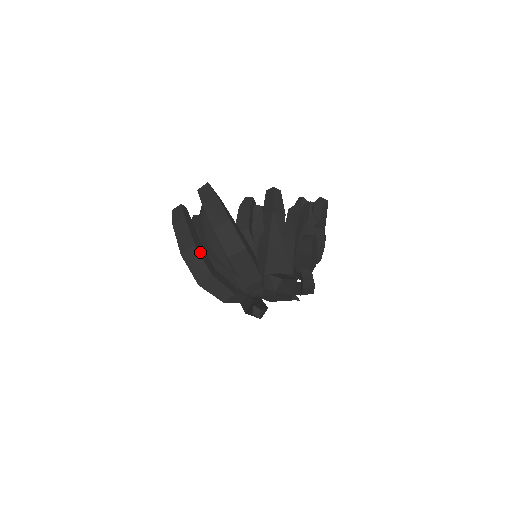
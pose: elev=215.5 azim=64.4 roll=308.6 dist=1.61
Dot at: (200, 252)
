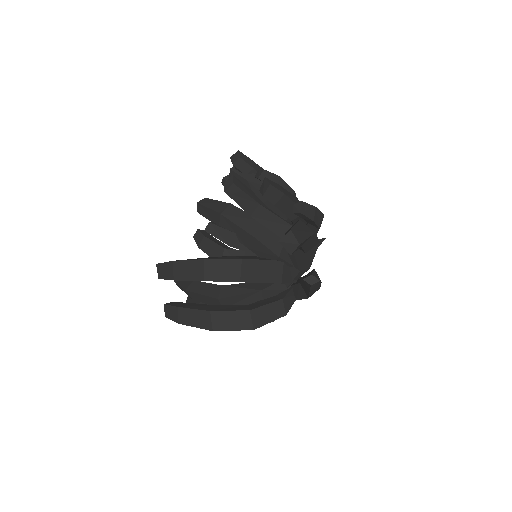
Dot at: (221, 310)
